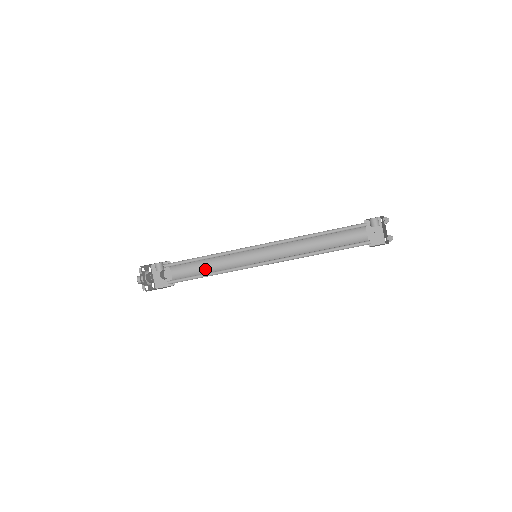
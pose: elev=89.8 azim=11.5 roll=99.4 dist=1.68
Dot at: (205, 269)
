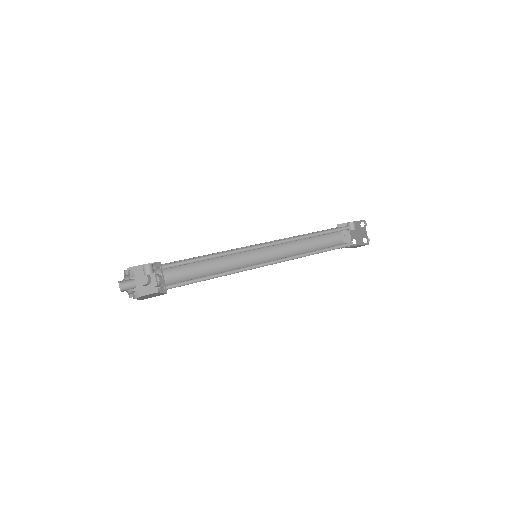
Dot at: (197, 272)
